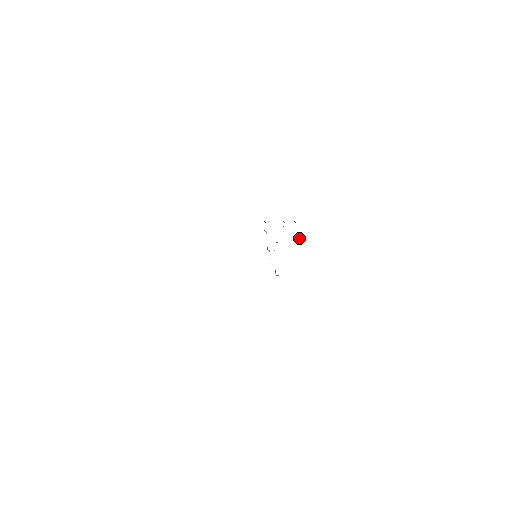
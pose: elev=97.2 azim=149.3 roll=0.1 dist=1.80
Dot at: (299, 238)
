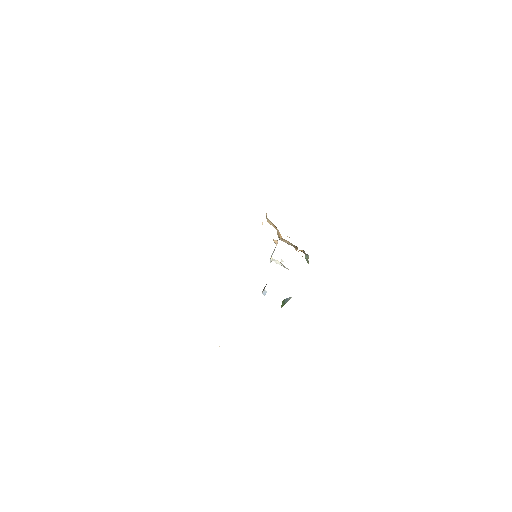
Dot at: (287, 300)
